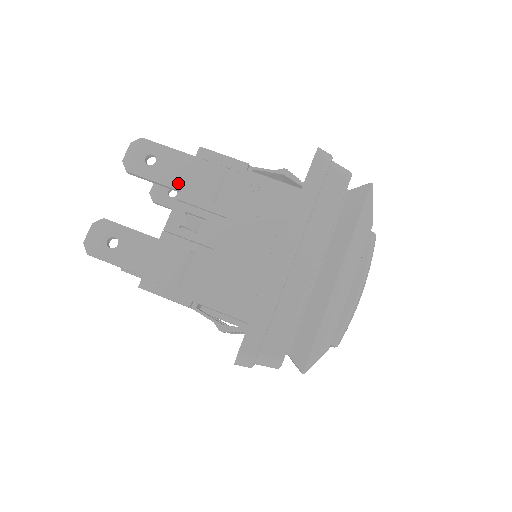
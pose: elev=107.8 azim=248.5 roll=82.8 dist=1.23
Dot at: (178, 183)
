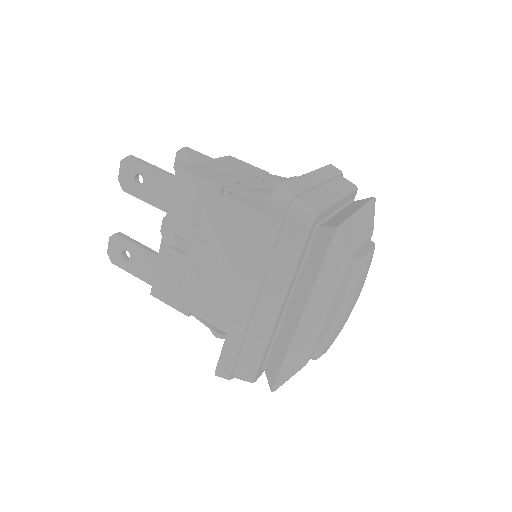
Dot at: (164, 205)
